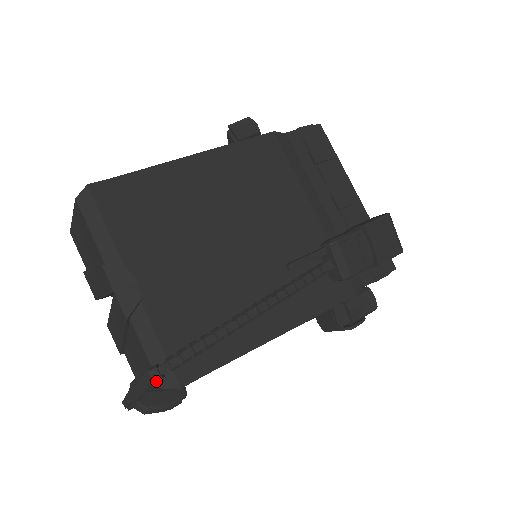
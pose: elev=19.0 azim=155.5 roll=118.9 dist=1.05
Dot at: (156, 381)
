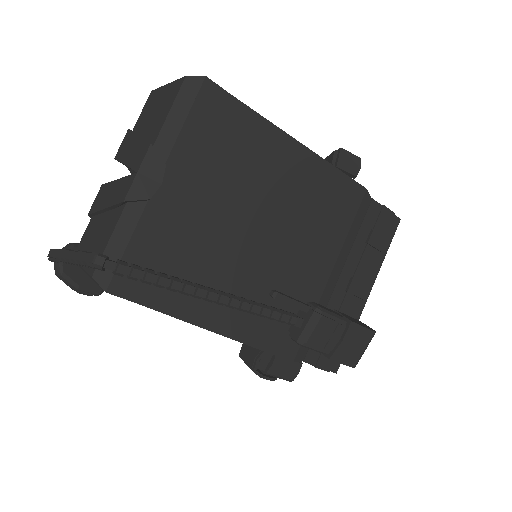
Dot at: (94, 267)
